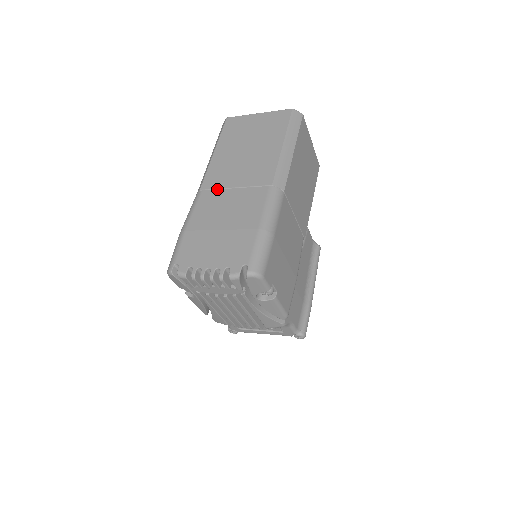
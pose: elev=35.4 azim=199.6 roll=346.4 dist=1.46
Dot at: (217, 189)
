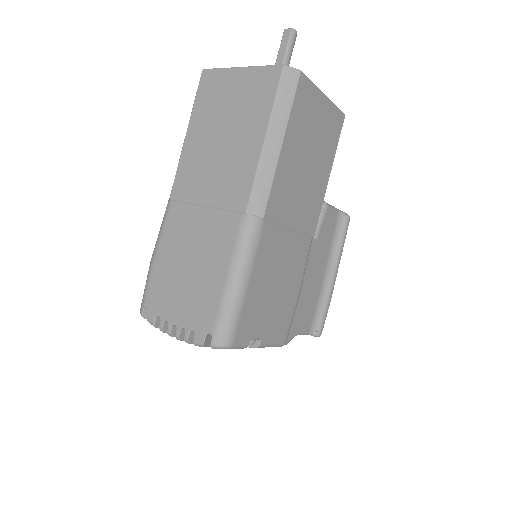
Dot at: (187, 203)
